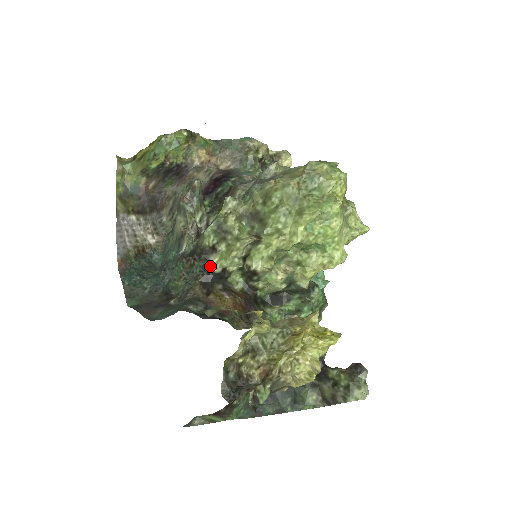
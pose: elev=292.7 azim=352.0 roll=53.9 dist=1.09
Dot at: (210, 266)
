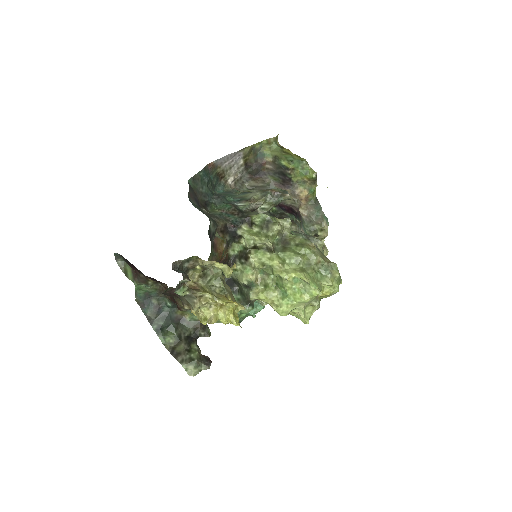
Dot at: (240, 226)
